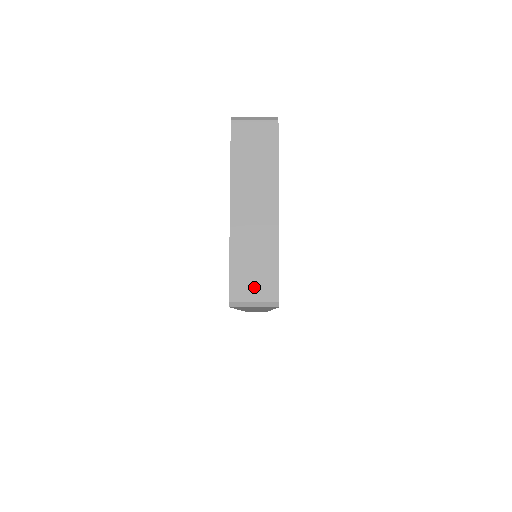
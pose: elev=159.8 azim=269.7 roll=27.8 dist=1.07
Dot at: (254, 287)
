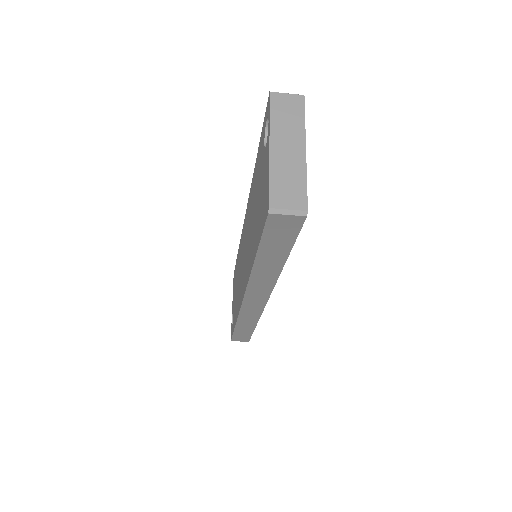
Dot at: (288, 199)
